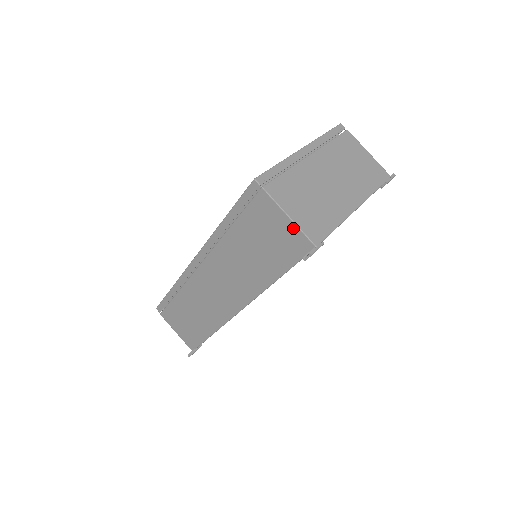
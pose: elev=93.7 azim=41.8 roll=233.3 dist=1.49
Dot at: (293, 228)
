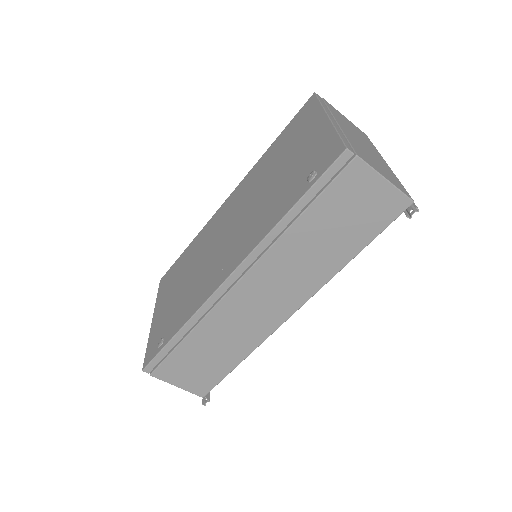
Dot at: (390, 190)
